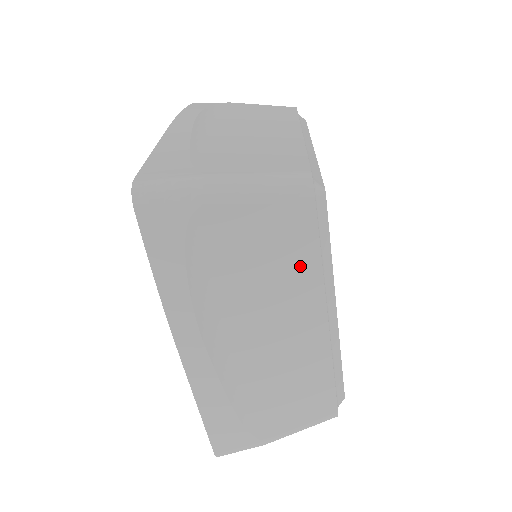
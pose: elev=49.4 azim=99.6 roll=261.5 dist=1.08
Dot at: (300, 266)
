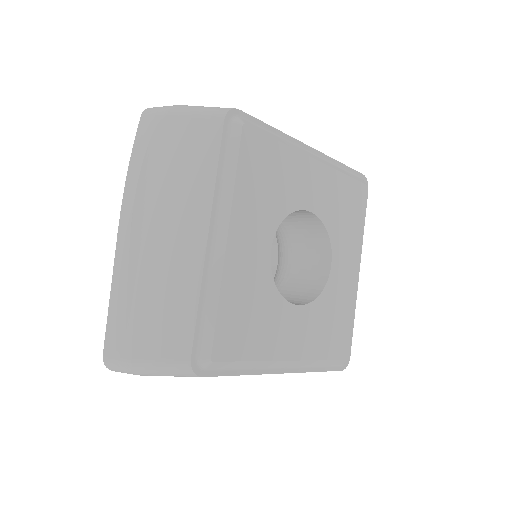
Dot at: occluded
